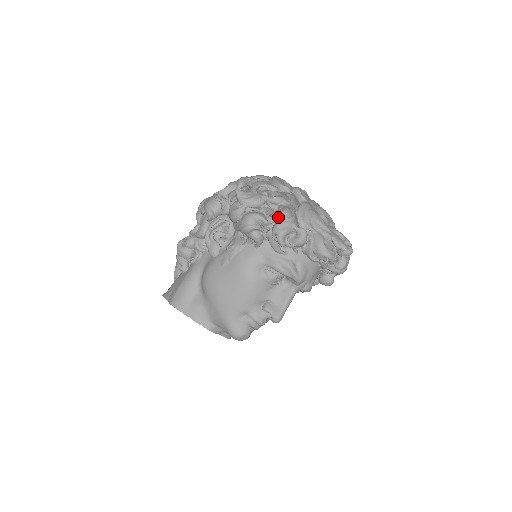
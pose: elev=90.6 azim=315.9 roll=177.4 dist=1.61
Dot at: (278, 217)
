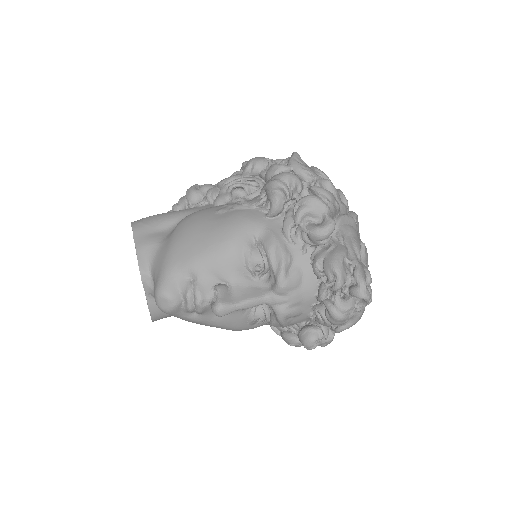
Dot at: (317, 191)
